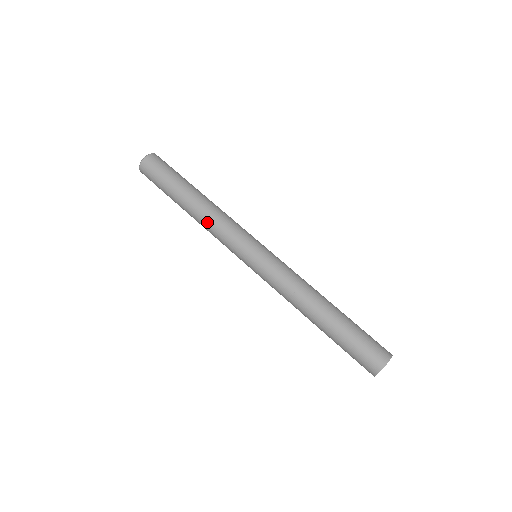
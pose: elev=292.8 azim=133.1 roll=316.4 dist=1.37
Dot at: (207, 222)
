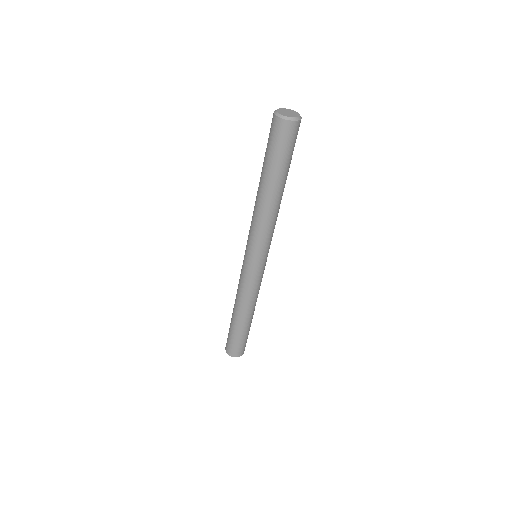
Dot at: (269, 218)
